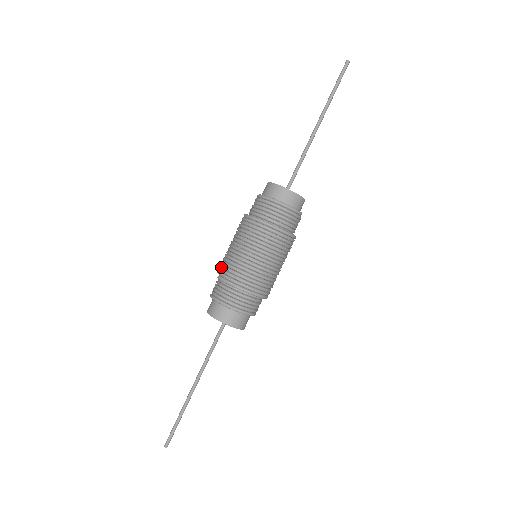
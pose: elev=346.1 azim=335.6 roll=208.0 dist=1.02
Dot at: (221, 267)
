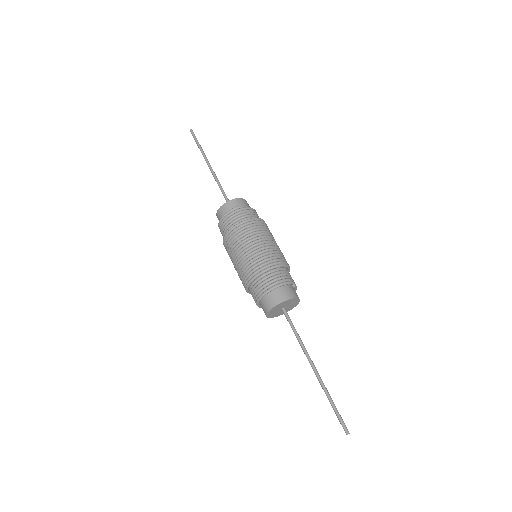
Dot at: occluded
